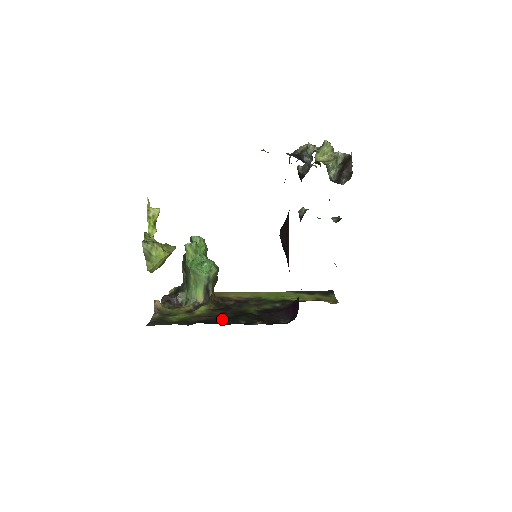
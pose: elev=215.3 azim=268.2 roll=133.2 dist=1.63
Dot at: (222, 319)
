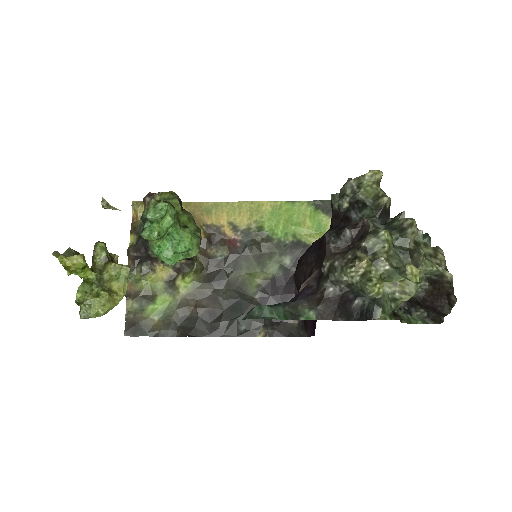
Dot at: (216, 317)
